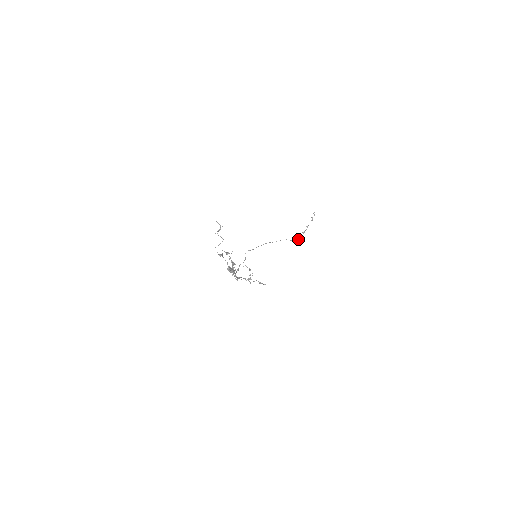
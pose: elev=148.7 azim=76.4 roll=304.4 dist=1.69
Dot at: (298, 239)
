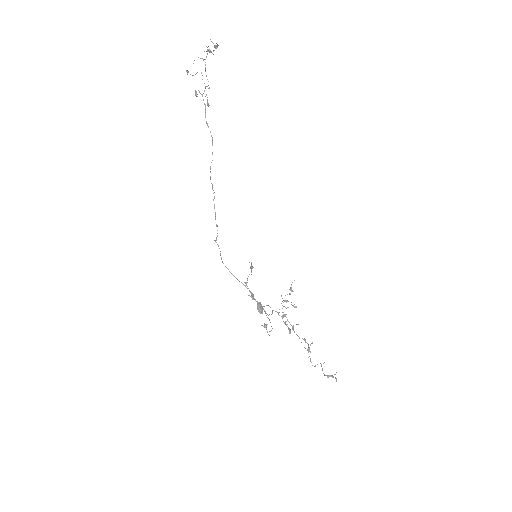
Dot at: (197, 94)
